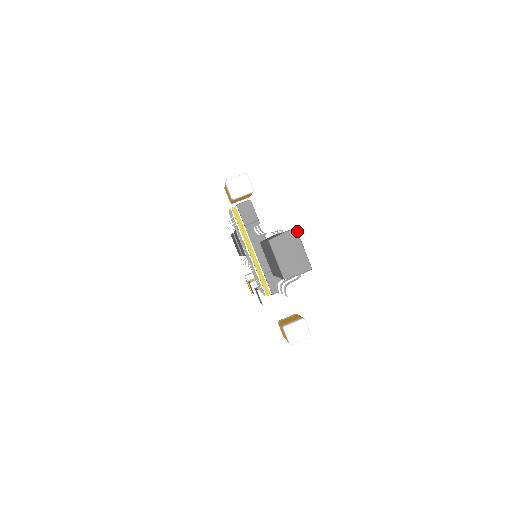
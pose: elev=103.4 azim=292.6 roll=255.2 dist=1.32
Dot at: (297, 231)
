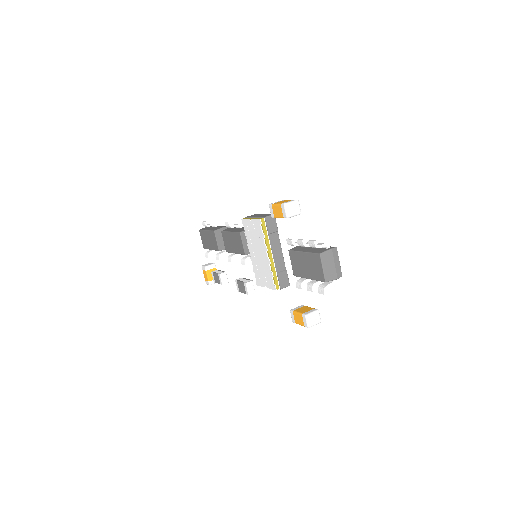
Dot at: occluded
